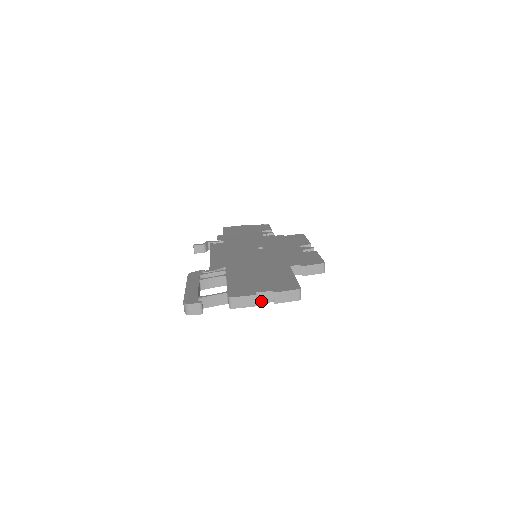
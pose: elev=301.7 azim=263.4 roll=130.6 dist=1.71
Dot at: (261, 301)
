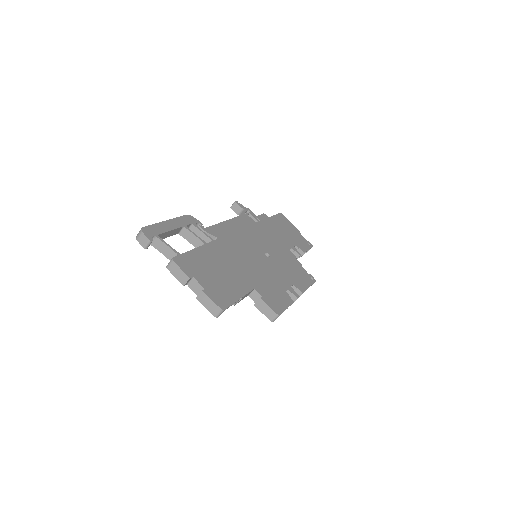
Dot at: (191, 286)
